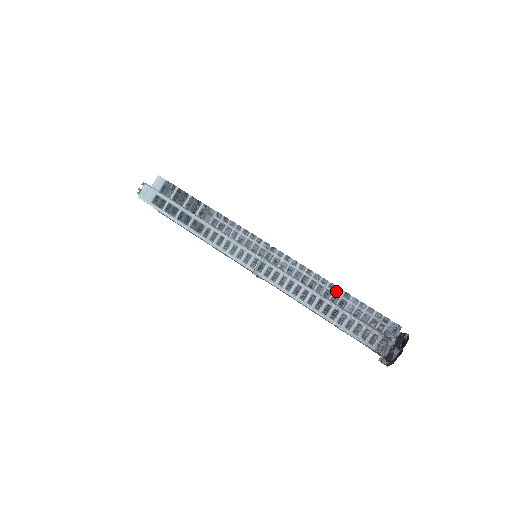
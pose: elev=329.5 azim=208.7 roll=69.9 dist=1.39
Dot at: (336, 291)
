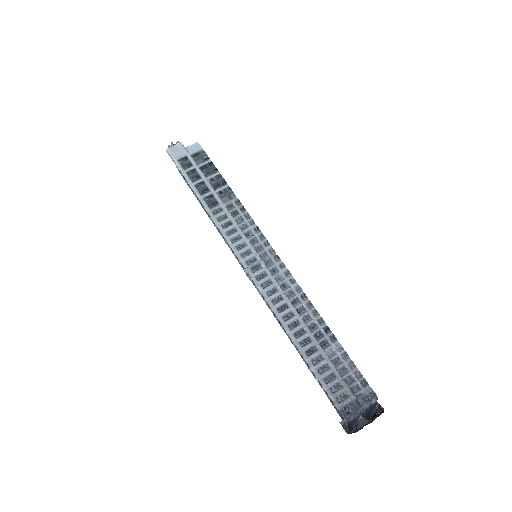
Dot at: (323, 328)
